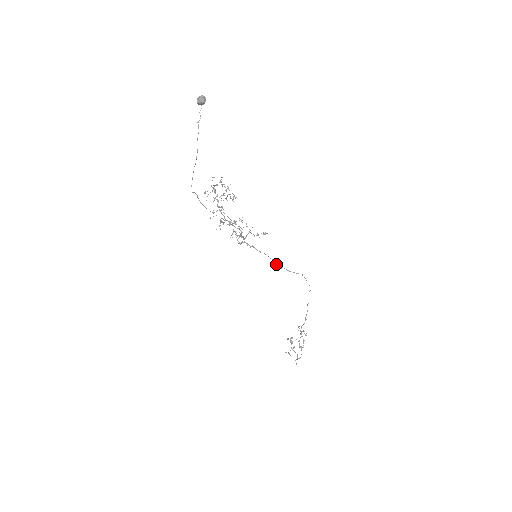
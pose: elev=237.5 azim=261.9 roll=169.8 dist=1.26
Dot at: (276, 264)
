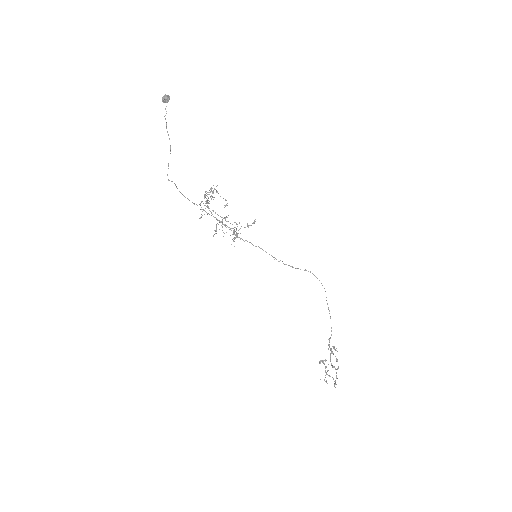
Dot at: (278, 261)
